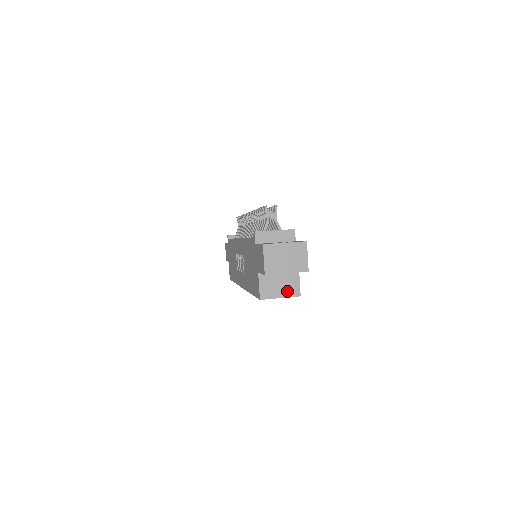
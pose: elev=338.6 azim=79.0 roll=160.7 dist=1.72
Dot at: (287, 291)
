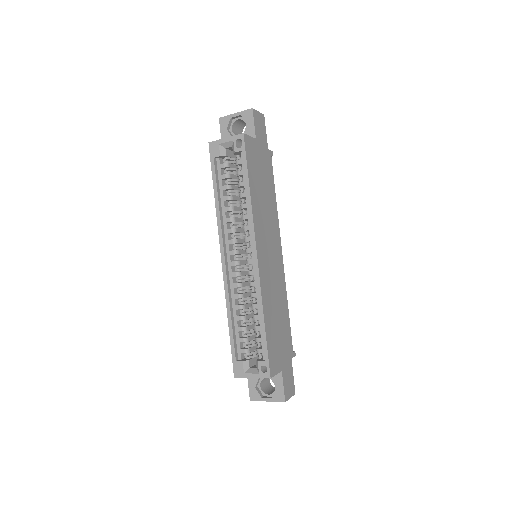
Dot at: occluded
